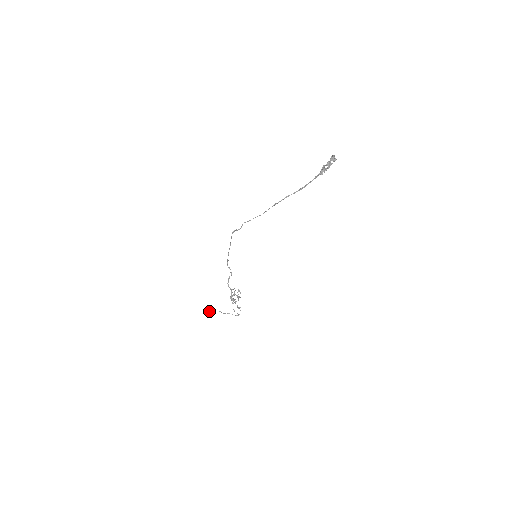
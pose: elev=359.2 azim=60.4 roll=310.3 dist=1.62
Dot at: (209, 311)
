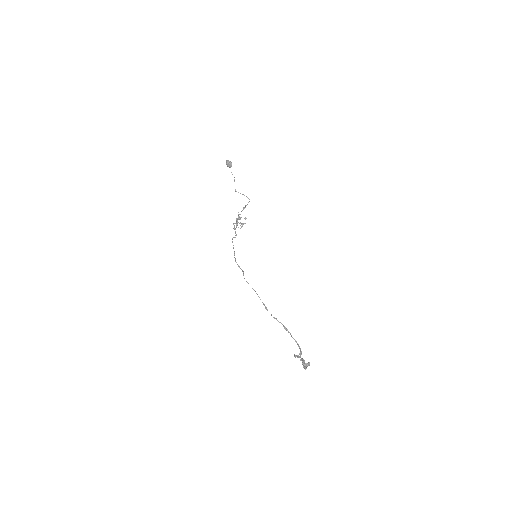
Dot at: (228, 162)
